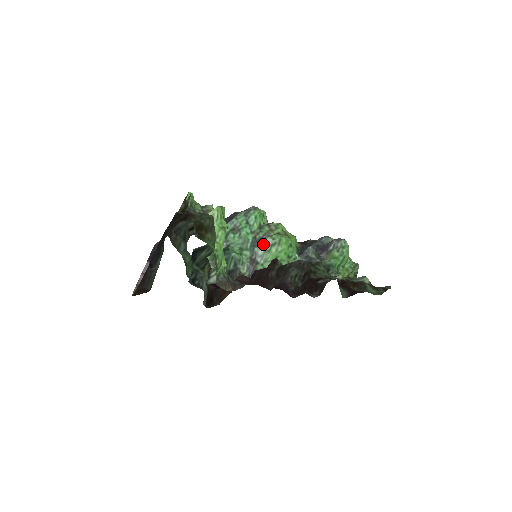
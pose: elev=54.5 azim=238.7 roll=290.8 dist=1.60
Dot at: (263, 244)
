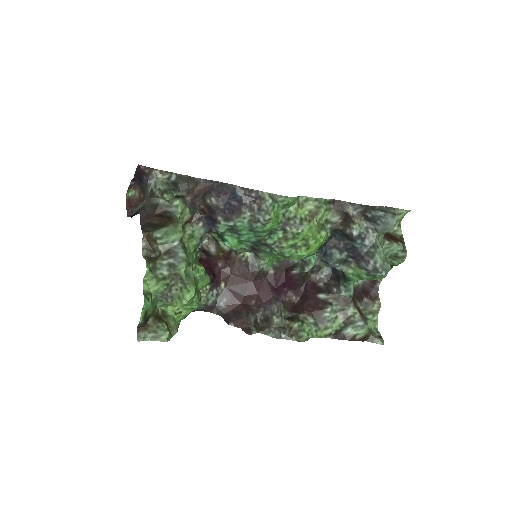
Dot at: (269, 248)
